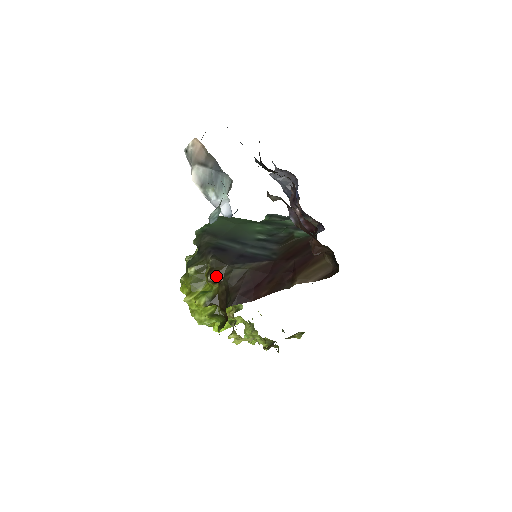
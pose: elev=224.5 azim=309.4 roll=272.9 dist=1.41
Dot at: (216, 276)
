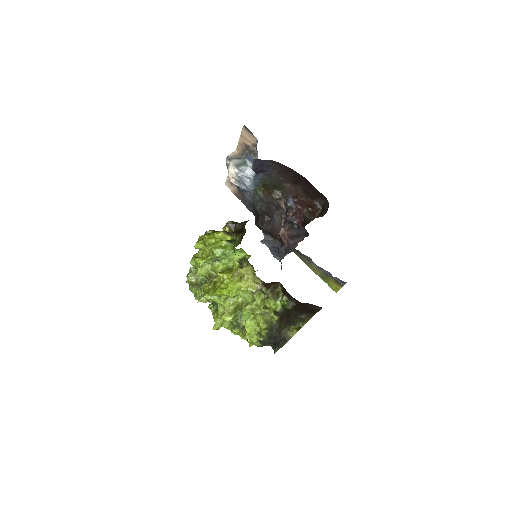
Dot at: (234, 222)
